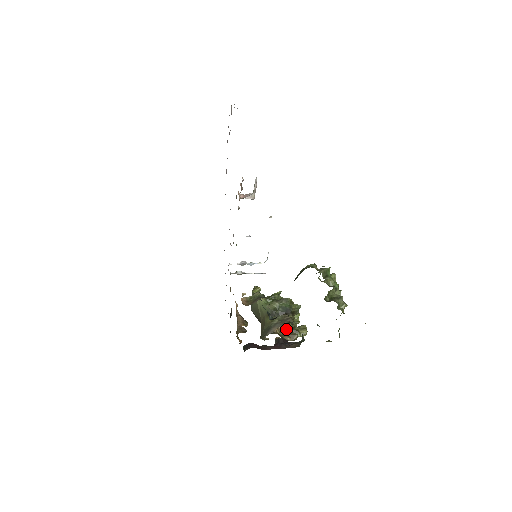
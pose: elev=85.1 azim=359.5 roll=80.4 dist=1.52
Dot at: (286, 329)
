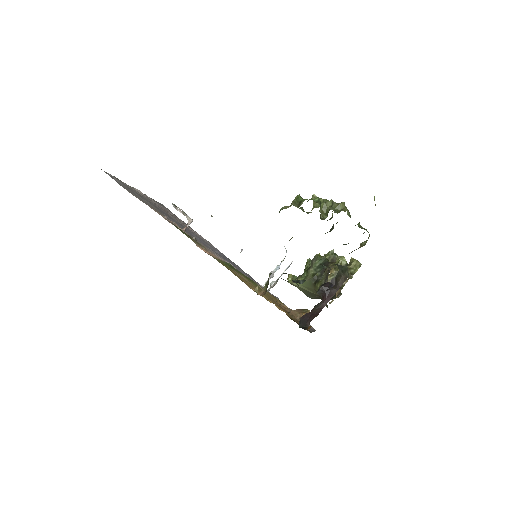
Dot at: occluded
